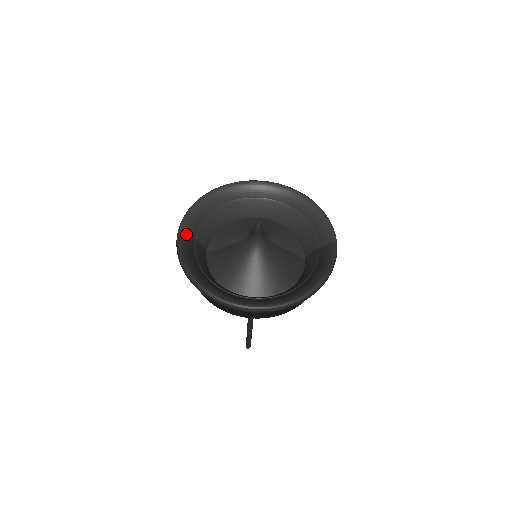
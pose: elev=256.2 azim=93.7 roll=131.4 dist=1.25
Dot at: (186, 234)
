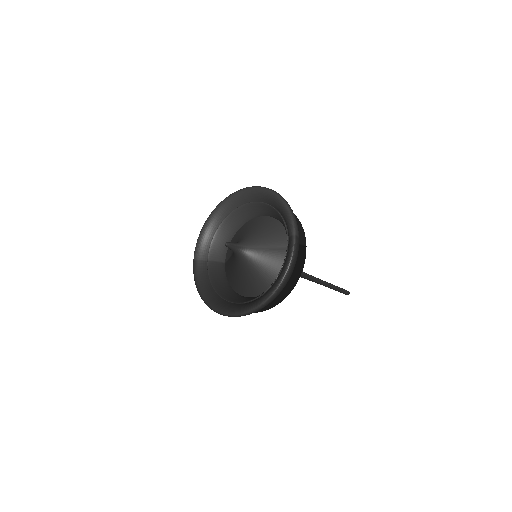
Dot at: (198, 260)
